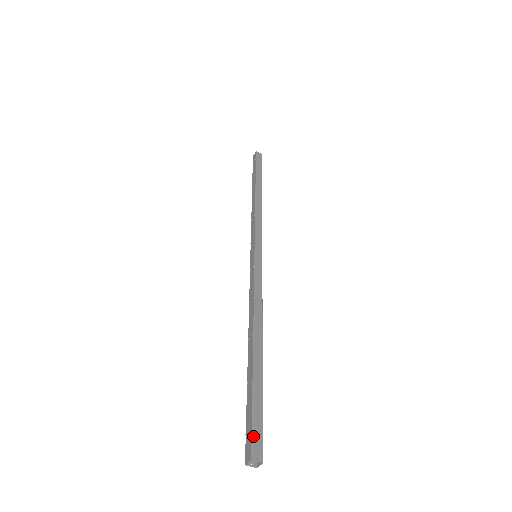
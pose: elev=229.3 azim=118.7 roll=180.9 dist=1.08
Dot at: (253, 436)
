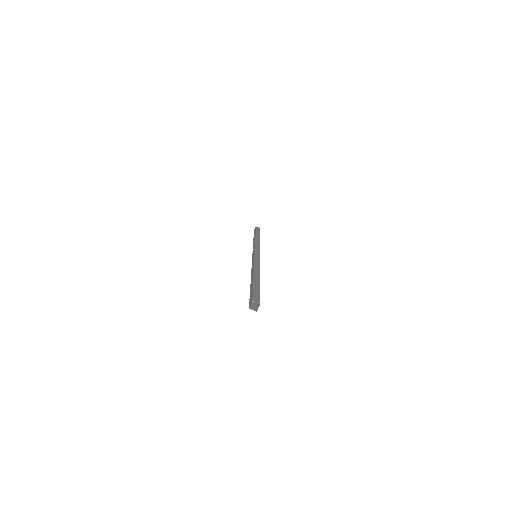
Dot at: (253, 296)
